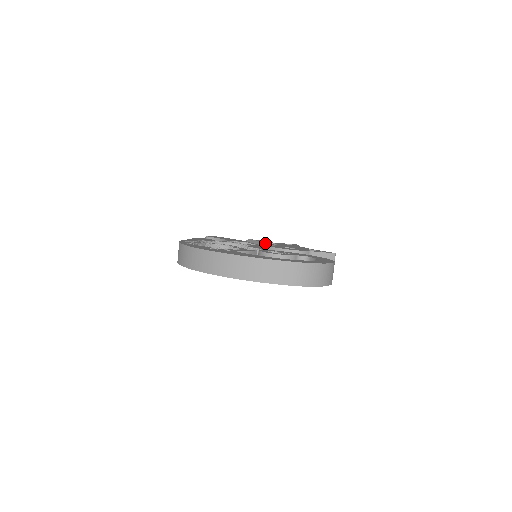
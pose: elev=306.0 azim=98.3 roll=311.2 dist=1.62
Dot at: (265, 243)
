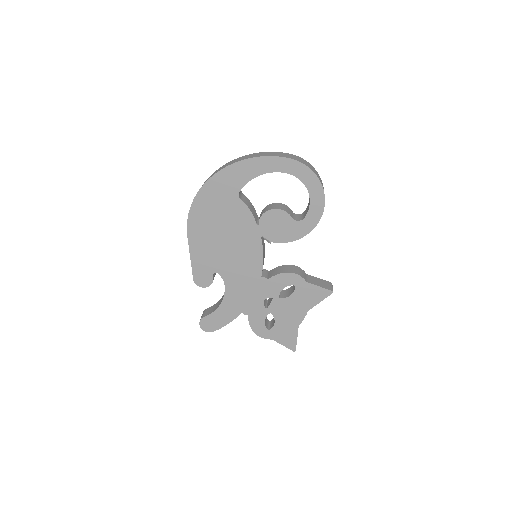
Dot at: occluded
